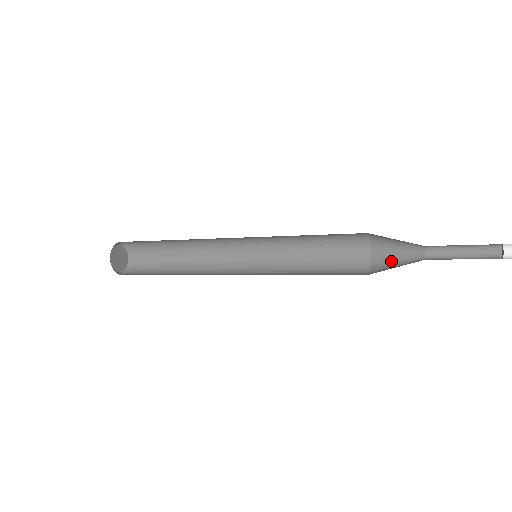
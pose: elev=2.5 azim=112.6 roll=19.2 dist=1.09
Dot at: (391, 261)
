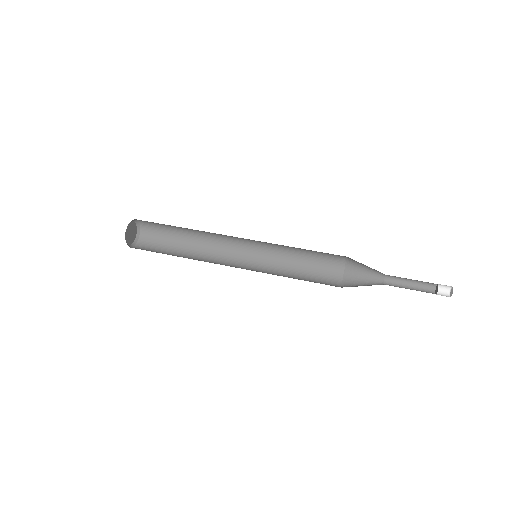
Dot at: (359, 279)
